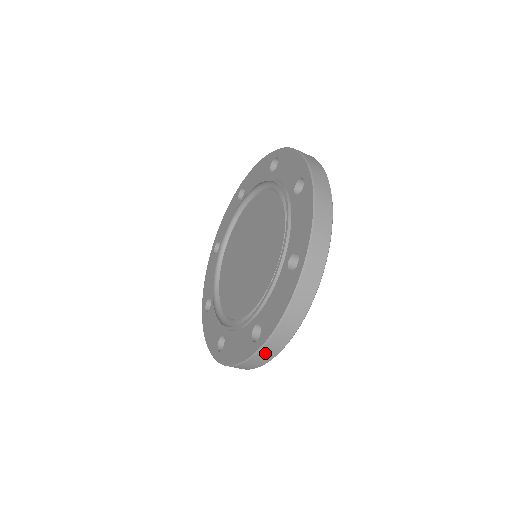
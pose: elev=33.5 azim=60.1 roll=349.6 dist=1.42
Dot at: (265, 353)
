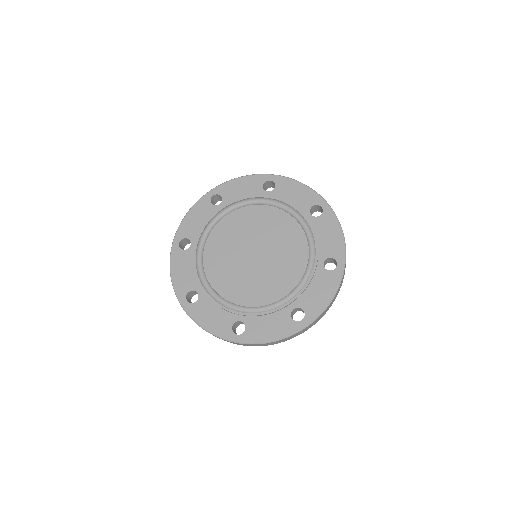
Dot at: (306, 328)
